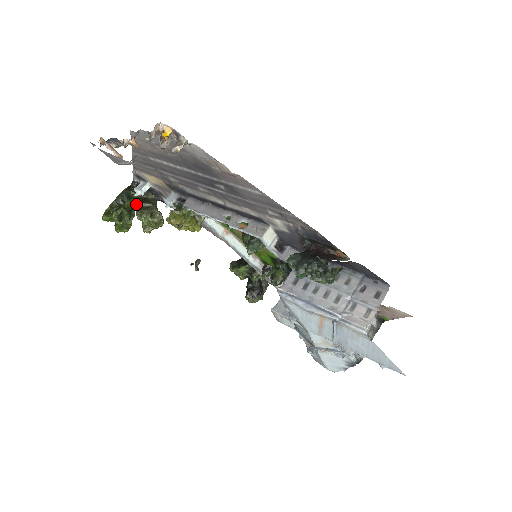
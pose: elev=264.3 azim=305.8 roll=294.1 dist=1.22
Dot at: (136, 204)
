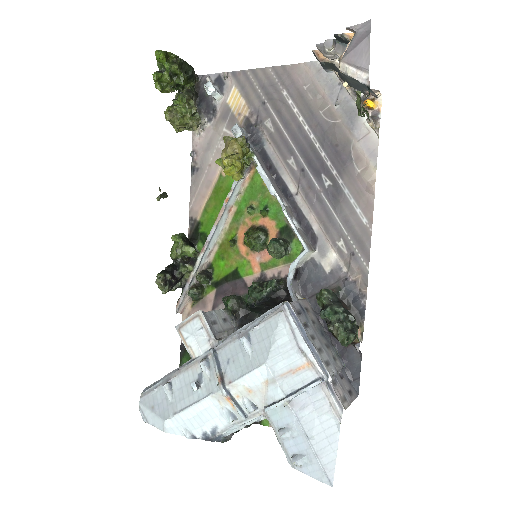
Dot at: (184, 89)
